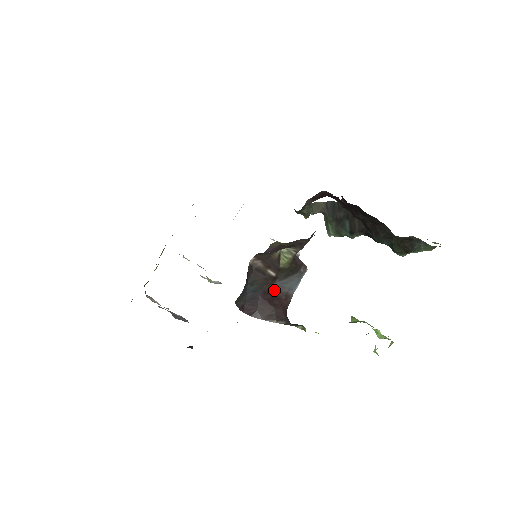
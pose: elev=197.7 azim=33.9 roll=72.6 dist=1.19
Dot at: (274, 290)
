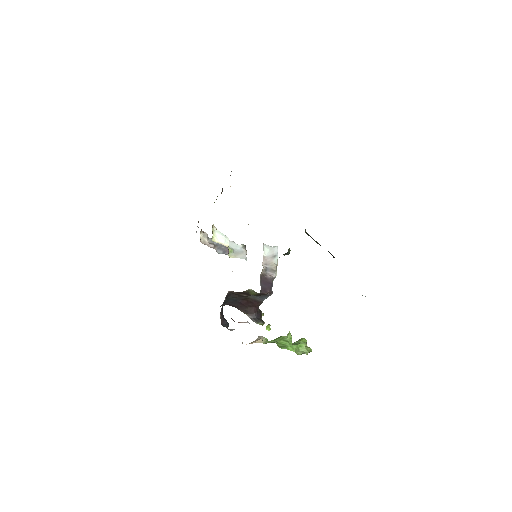
Dot at: (250, 298)
